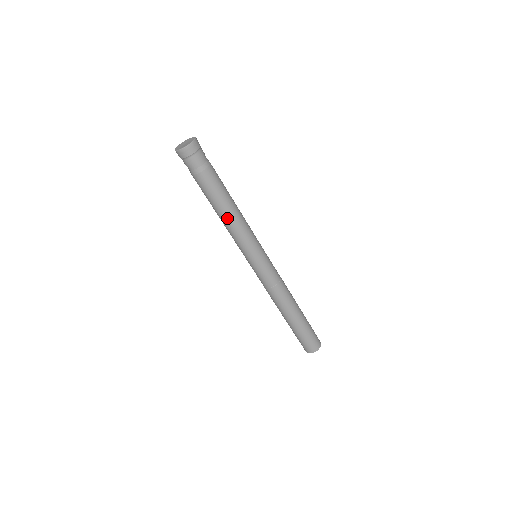
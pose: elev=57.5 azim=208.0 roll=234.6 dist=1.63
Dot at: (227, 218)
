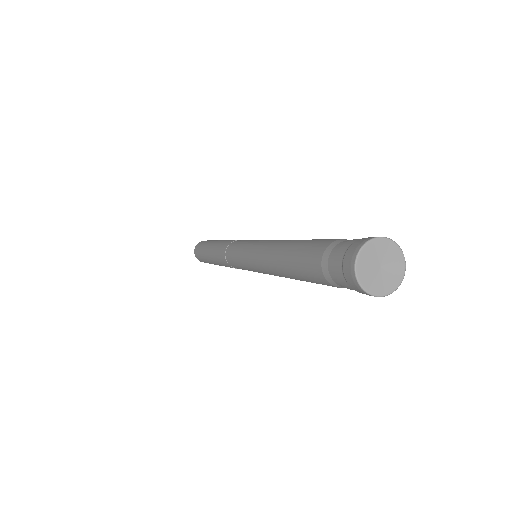
Dot at: occluded
